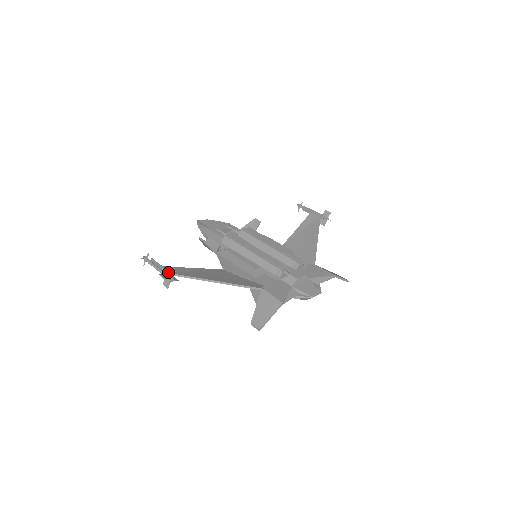
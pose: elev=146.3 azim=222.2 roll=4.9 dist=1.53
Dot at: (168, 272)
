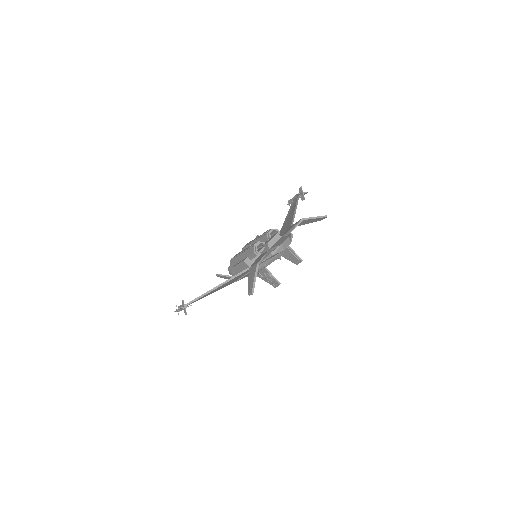
Dot at: (182, 305)
